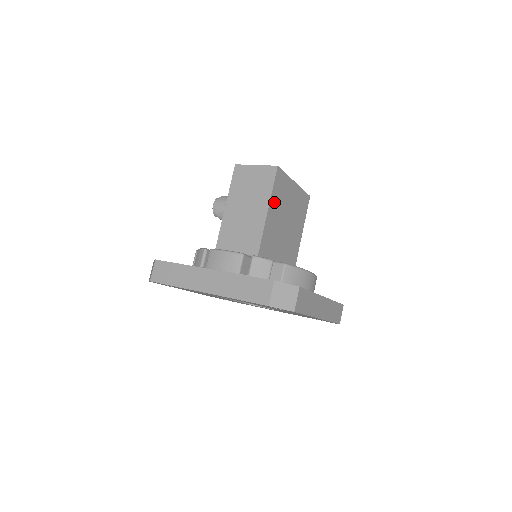
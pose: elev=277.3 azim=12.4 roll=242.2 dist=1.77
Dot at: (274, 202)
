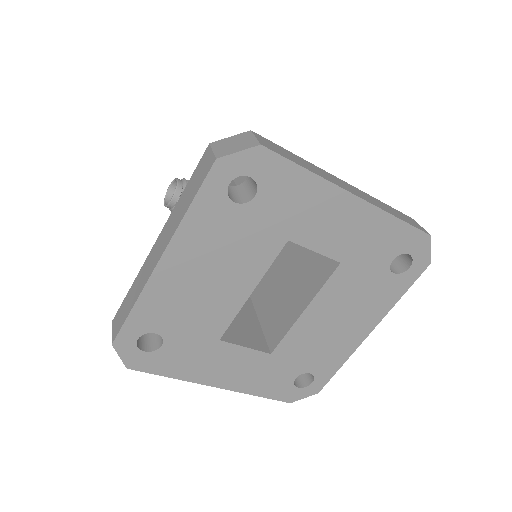
Dot at: occluded
